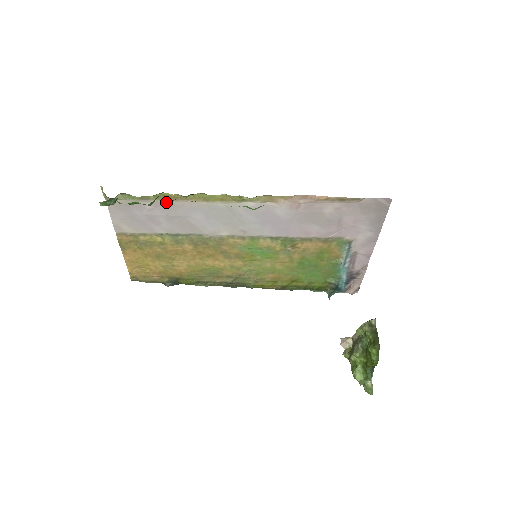
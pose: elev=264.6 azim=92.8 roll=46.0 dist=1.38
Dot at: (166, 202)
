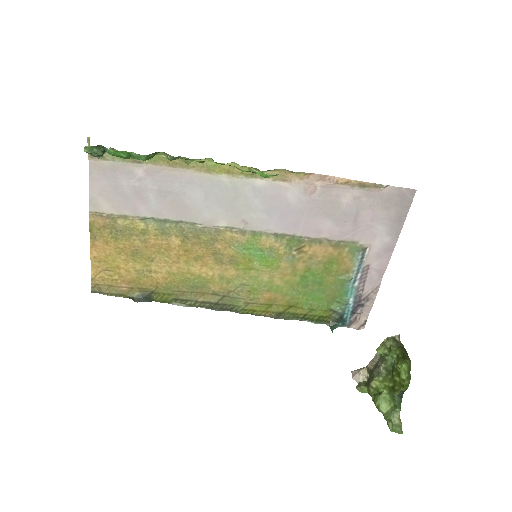
Dot at: (162, 169)
